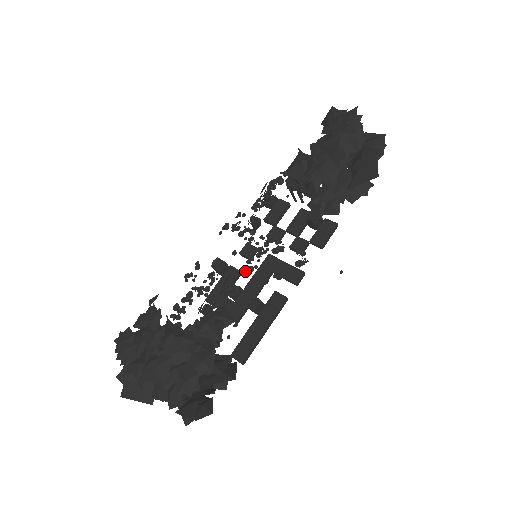
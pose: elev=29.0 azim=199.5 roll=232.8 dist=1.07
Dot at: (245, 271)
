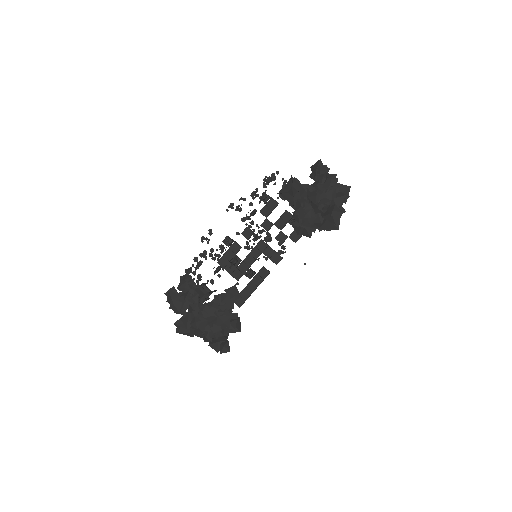
Dot at: (245, 248)
